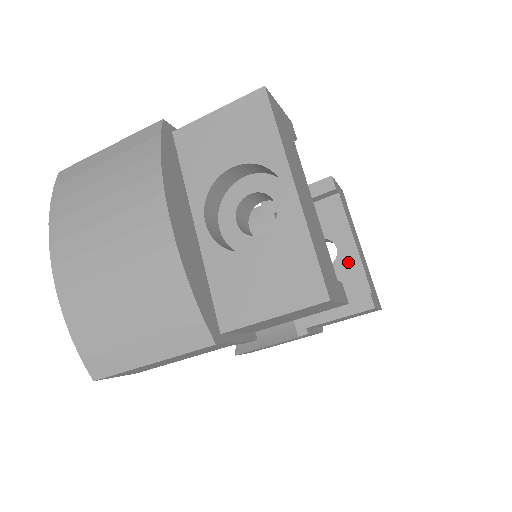
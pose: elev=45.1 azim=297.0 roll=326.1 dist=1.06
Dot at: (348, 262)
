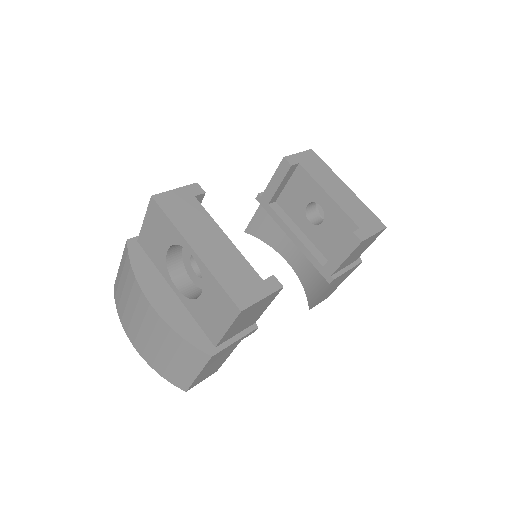
Dot at: (333, 212)
